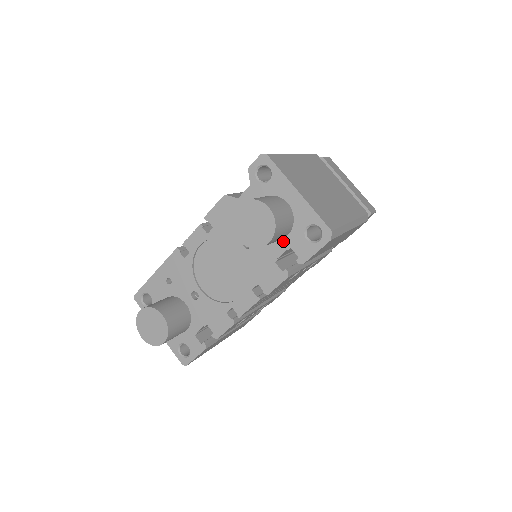
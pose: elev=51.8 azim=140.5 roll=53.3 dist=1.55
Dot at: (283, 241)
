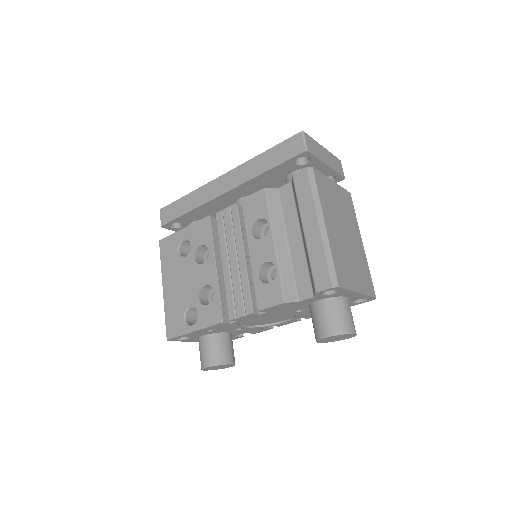
Dot at: occluded
